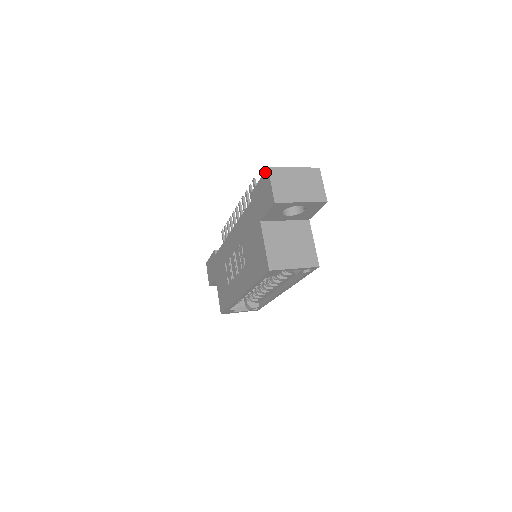
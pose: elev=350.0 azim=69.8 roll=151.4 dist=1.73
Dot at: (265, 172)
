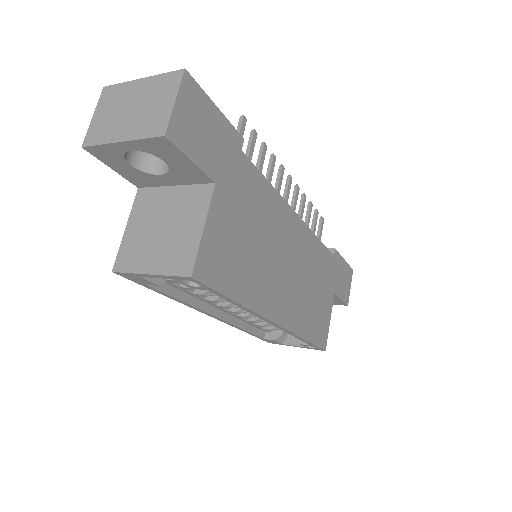
Dot at: occluded
